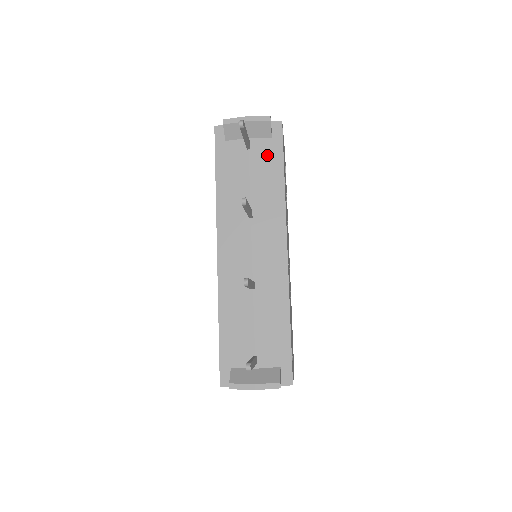
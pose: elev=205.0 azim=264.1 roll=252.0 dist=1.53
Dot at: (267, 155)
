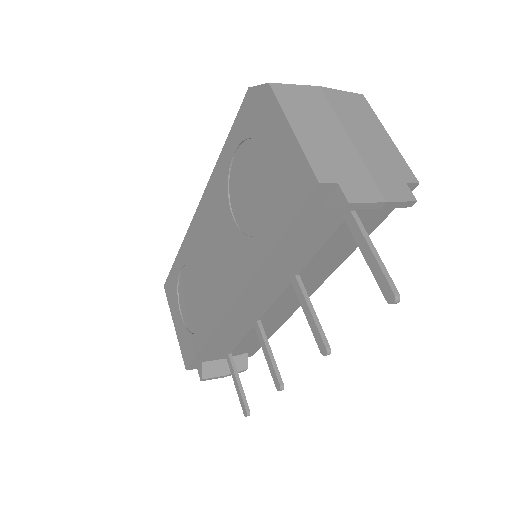
Dot at: (364, 223)
